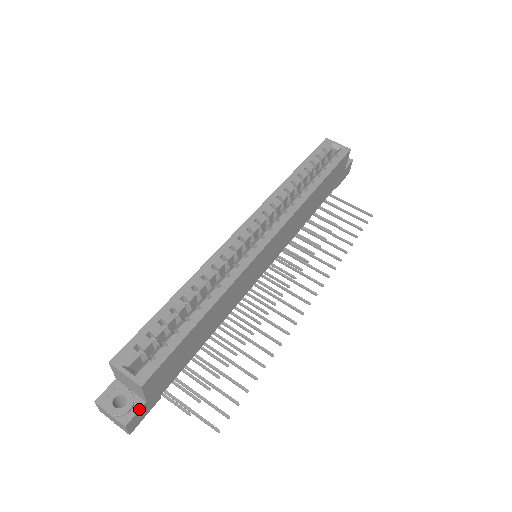
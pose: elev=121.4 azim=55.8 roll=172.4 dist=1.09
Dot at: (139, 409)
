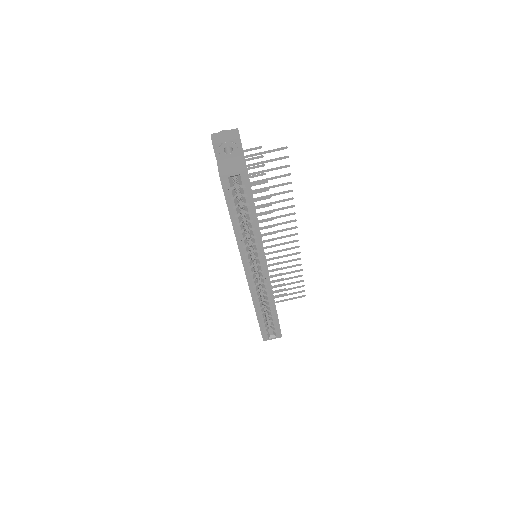
Dot at: occluded
